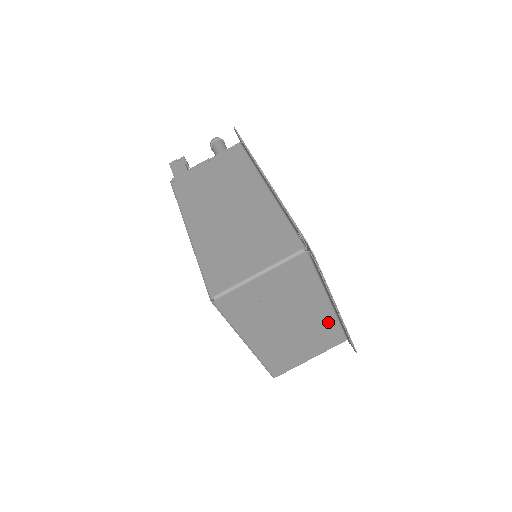
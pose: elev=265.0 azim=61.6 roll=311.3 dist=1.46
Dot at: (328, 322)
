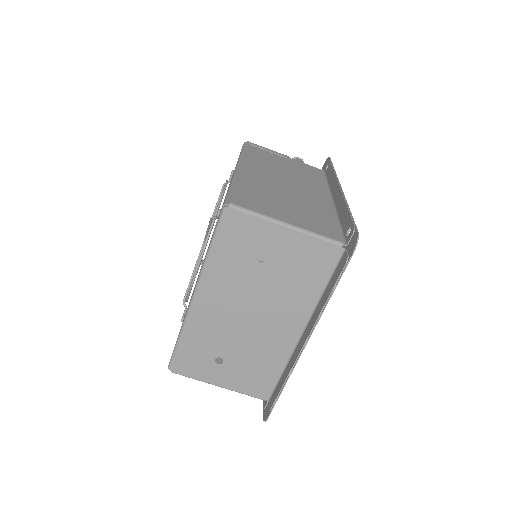
Dot at: (276, 356)
